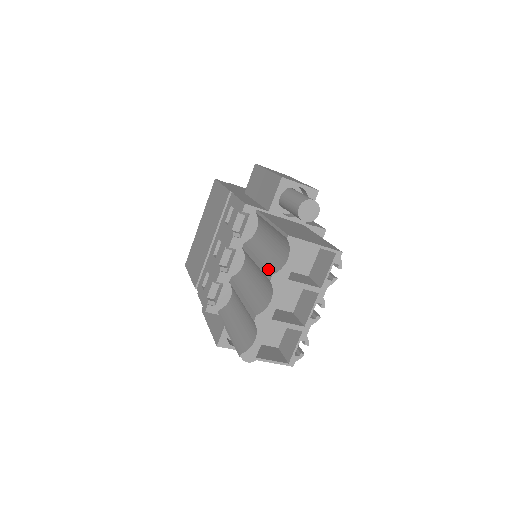
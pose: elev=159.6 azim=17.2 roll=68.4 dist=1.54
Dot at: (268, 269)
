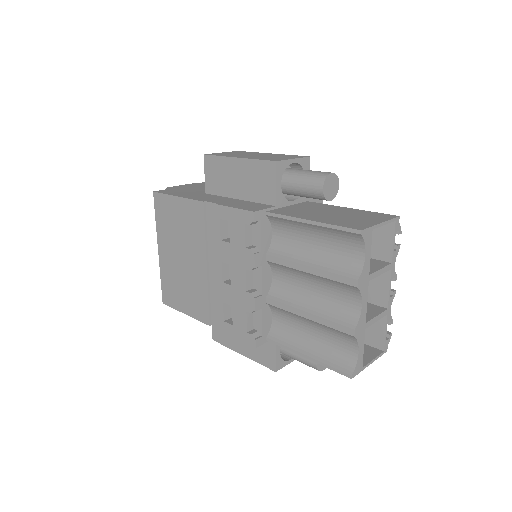
Dot at: (343, 275)
